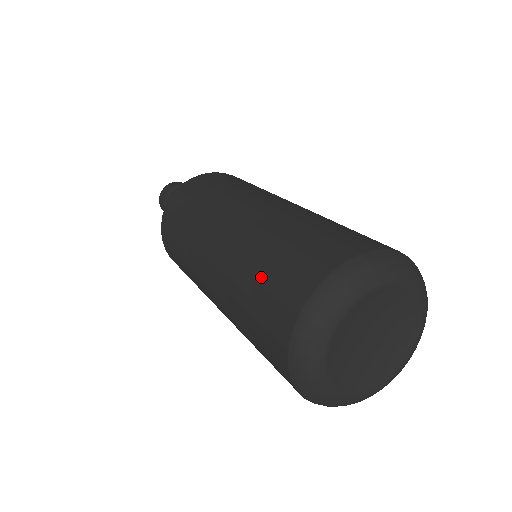
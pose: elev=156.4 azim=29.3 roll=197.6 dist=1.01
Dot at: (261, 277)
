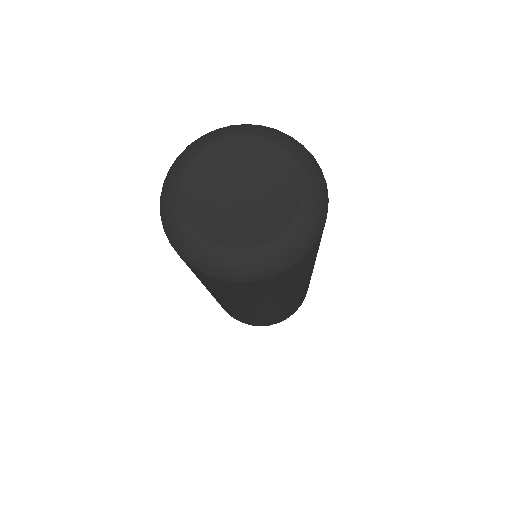
Dot at: occluded
